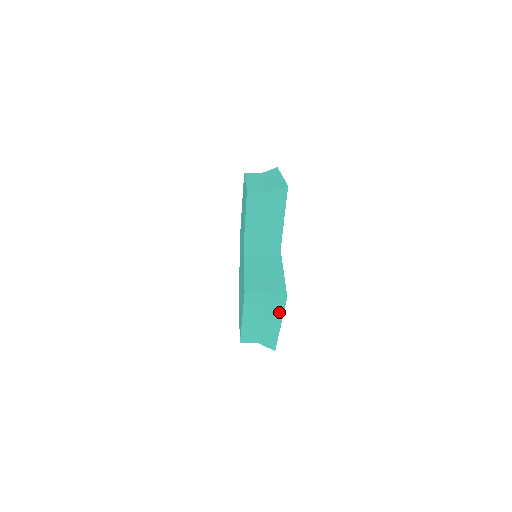
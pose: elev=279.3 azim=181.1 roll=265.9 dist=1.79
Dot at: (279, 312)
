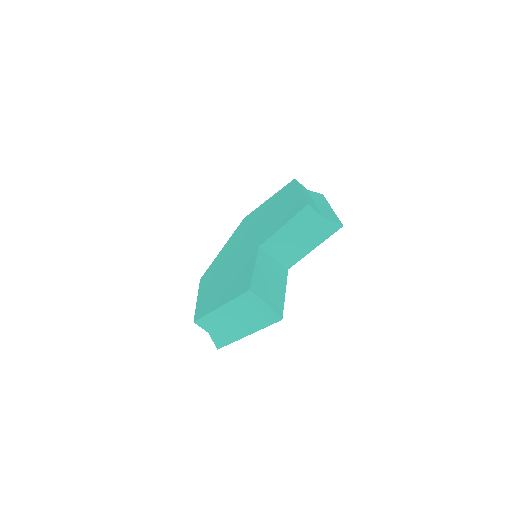
Dot at: (260, 325)
